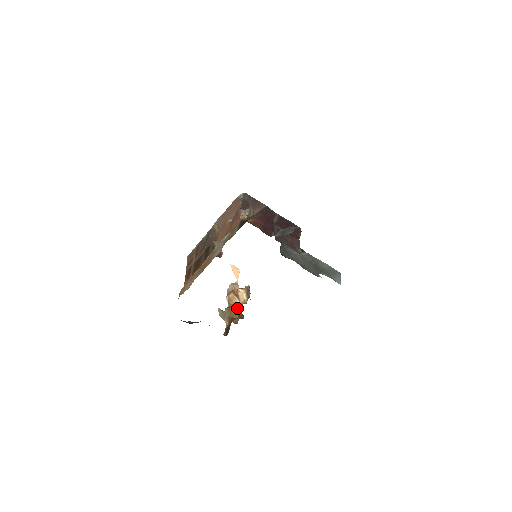
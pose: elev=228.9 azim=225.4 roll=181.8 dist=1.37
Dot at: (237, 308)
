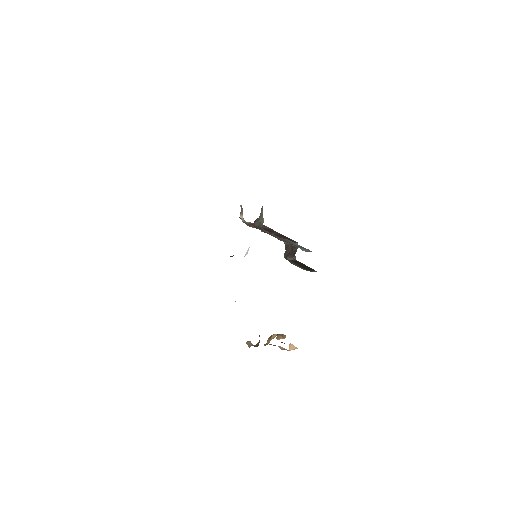
Dot at: occluded
